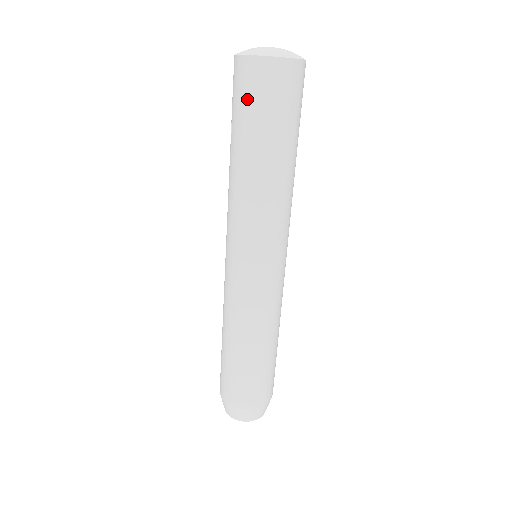
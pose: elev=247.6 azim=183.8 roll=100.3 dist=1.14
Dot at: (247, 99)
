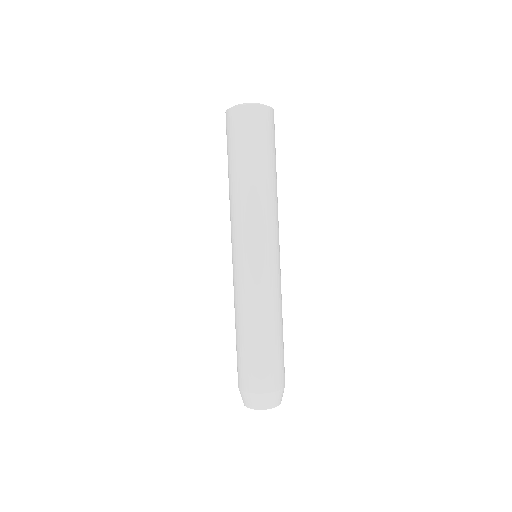
Dot at: (237, 134)
